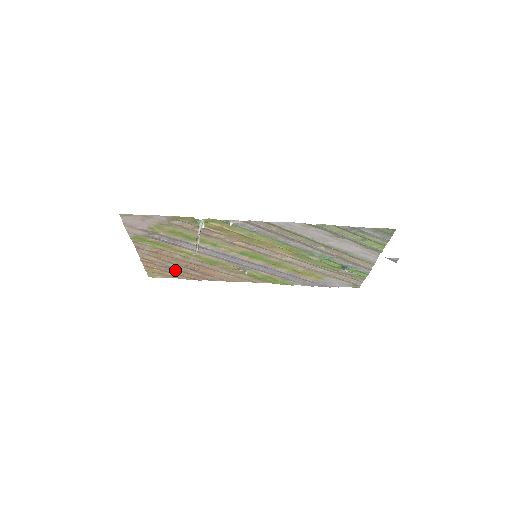
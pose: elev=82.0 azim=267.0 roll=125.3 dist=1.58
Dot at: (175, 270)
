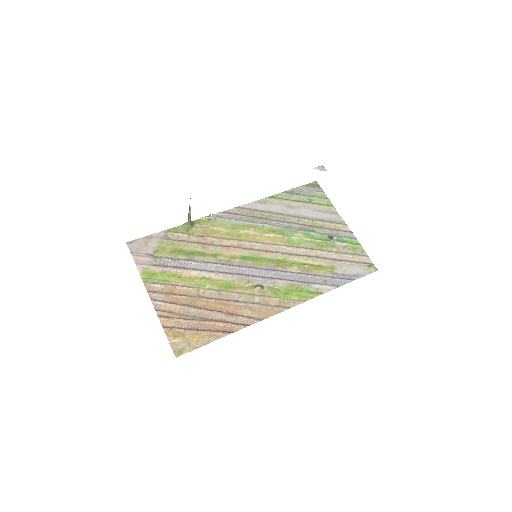
Dot at: (199, 324)
